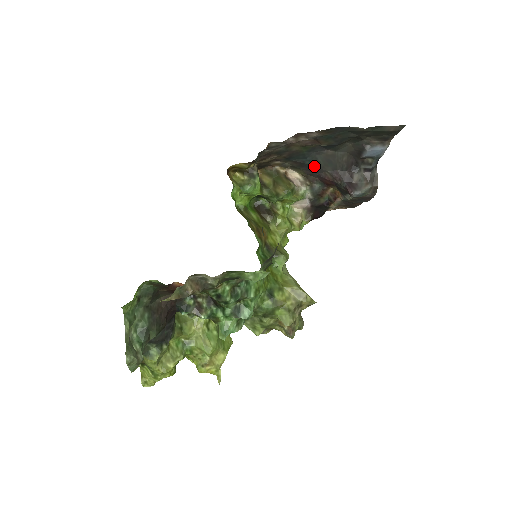
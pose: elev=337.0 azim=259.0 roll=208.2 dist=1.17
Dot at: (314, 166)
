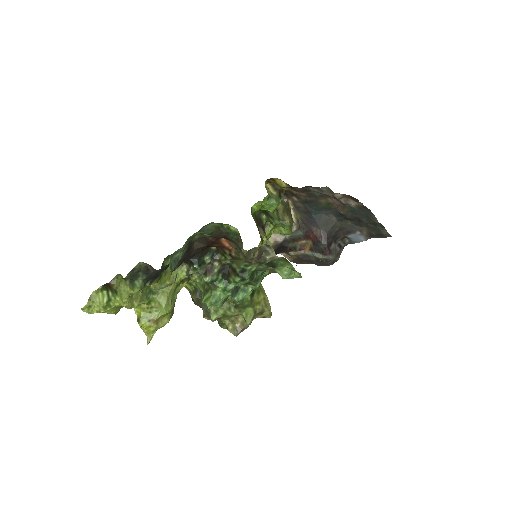
Dot at: (315, 219)
